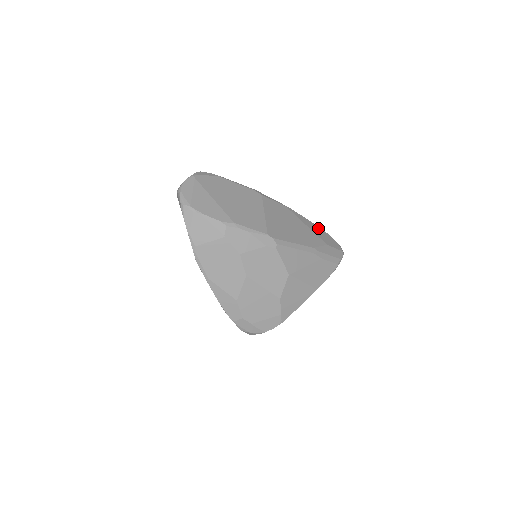
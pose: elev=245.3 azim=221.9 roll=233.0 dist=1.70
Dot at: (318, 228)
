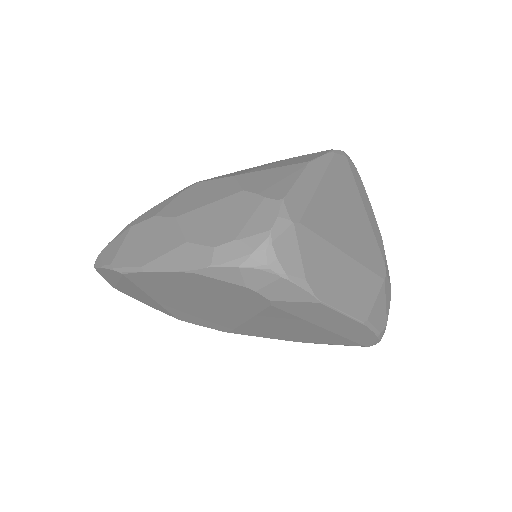
Dot at: occluded
